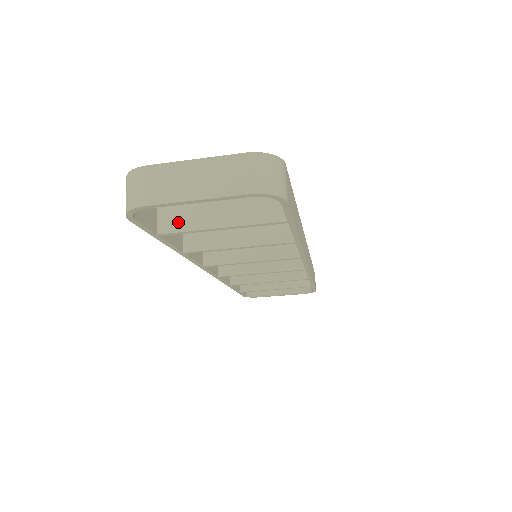
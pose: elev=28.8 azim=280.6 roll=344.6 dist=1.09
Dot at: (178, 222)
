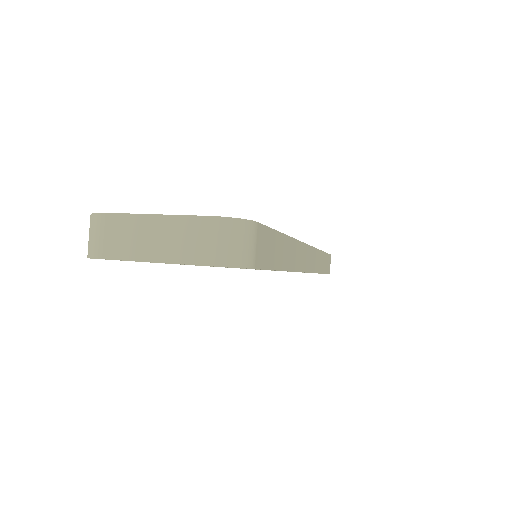
Dot at: occluded
